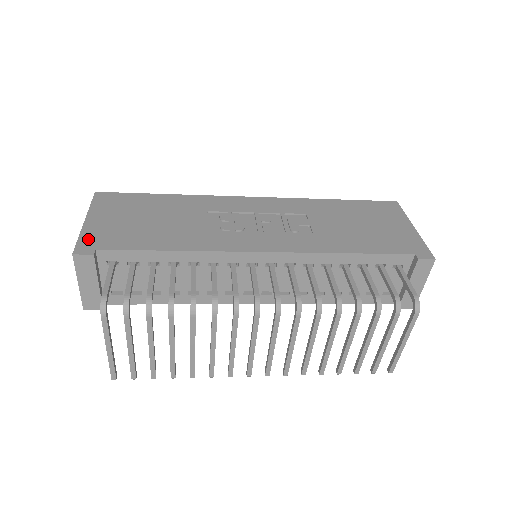
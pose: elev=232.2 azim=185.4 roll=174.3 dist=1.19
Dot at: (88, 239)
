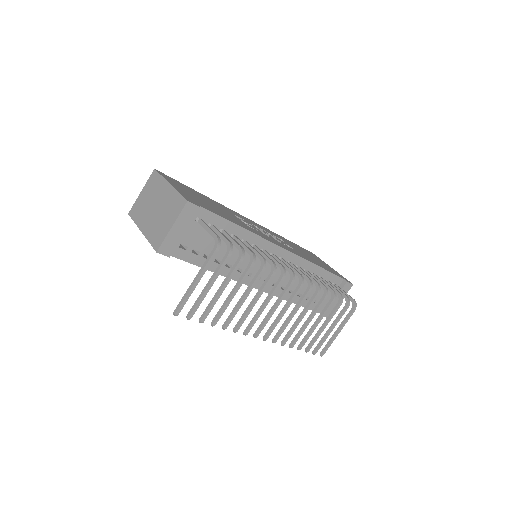
Dot at: (186, 196)
